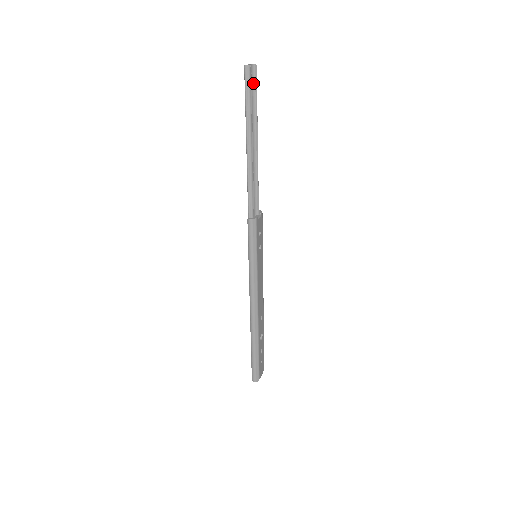
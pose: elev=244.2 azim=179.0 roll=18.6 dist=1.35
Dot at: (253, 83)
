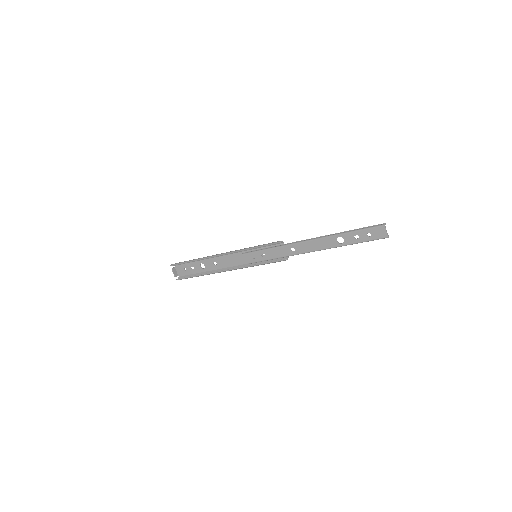
Dot at: (373, 228)
